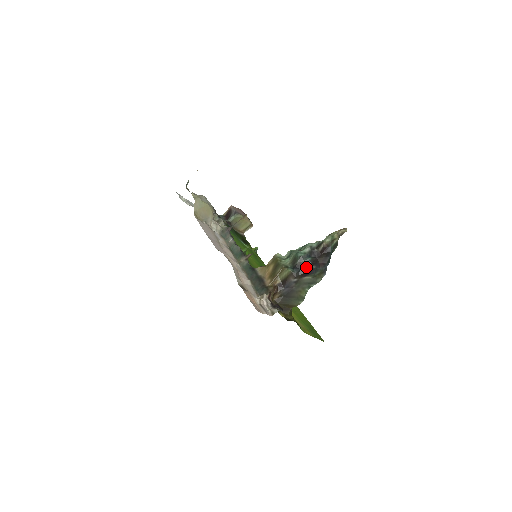
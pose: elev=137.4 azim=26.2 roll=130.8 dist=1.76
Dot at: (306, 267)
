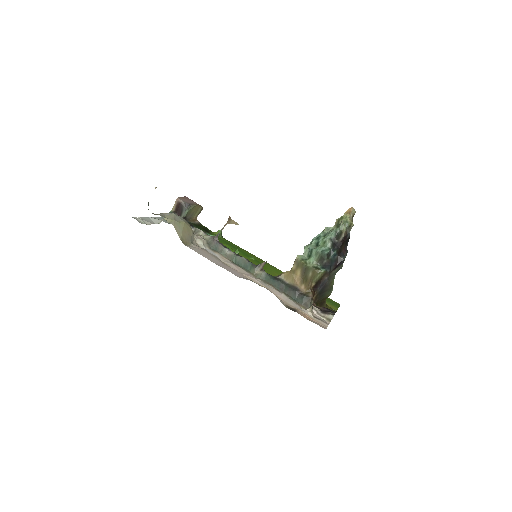
Dot at: (335, 261)
